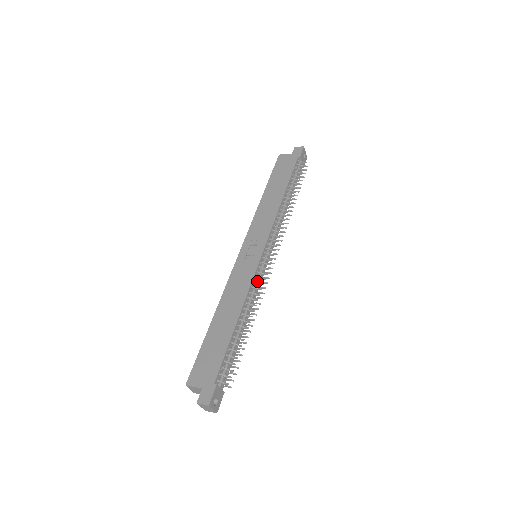
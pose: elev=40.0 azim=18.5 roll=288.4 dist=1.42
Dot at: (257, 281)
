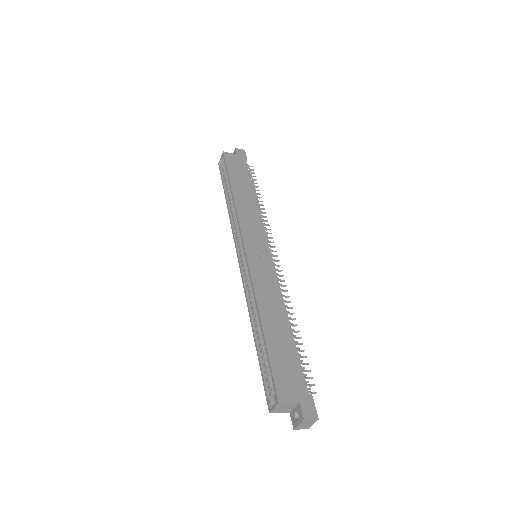
Dot at: occluded
